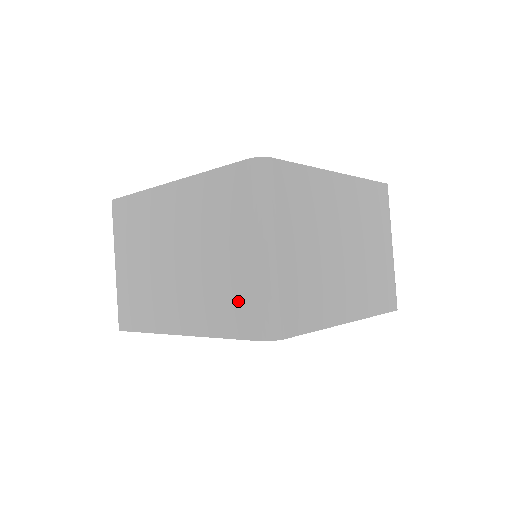
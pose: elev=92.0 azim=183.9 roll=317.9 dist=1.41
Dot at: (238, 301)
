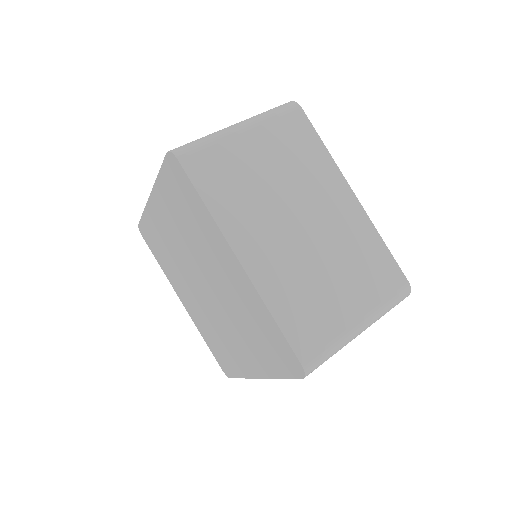
Dot at: occluded
